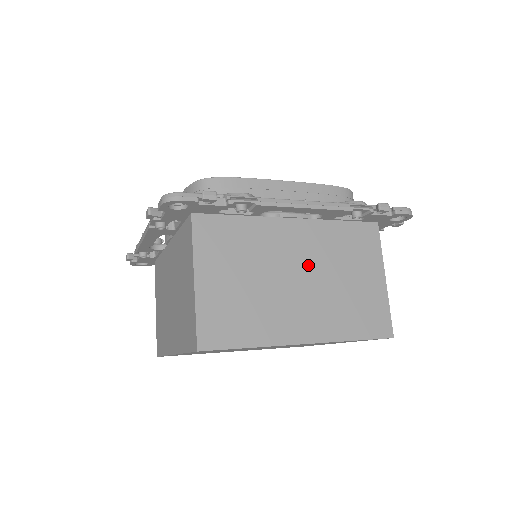
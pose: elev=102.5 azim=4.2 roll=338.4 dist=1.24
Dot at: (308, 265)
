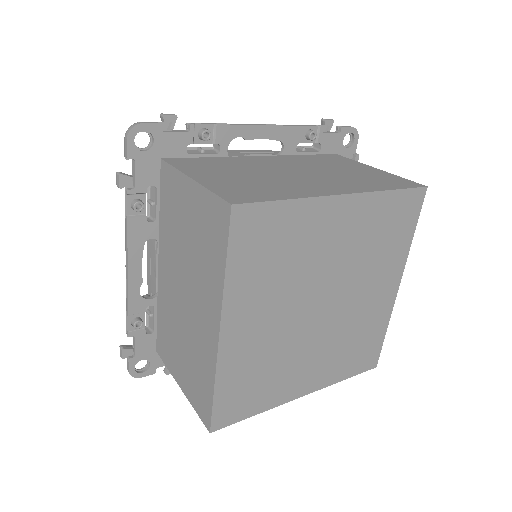
Dot at: (298, 168)
